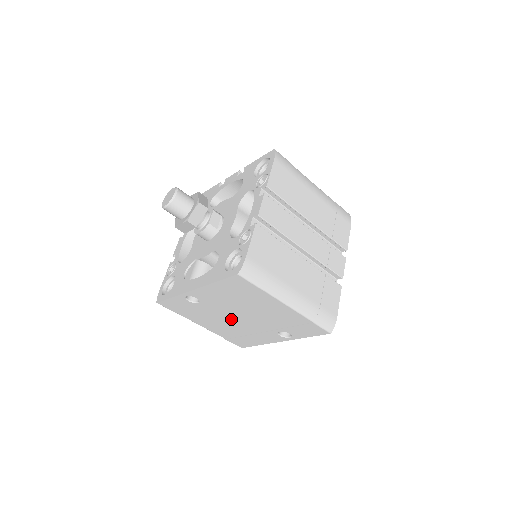
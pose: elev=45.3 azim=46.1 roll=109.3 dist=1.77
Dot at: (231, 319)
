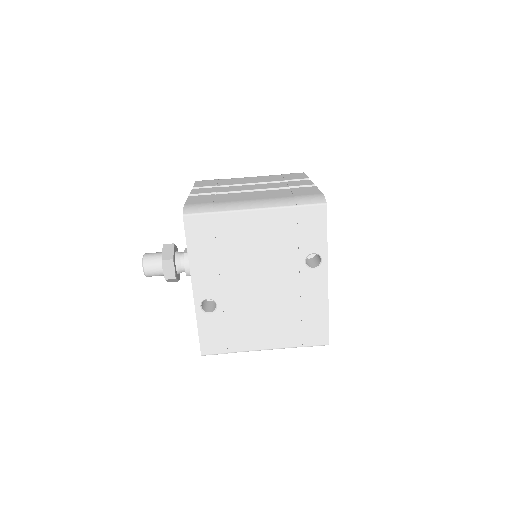
Dot at: (261, 298)
